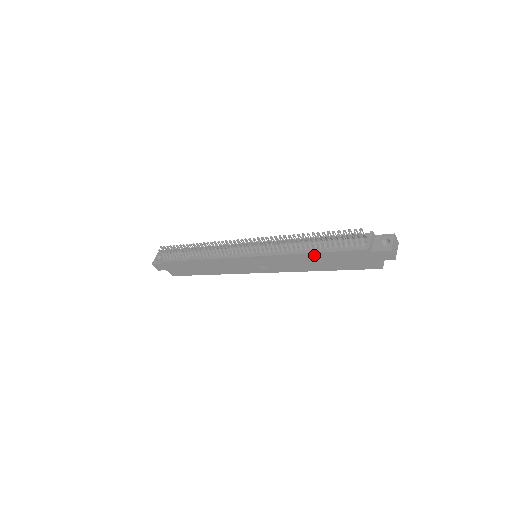
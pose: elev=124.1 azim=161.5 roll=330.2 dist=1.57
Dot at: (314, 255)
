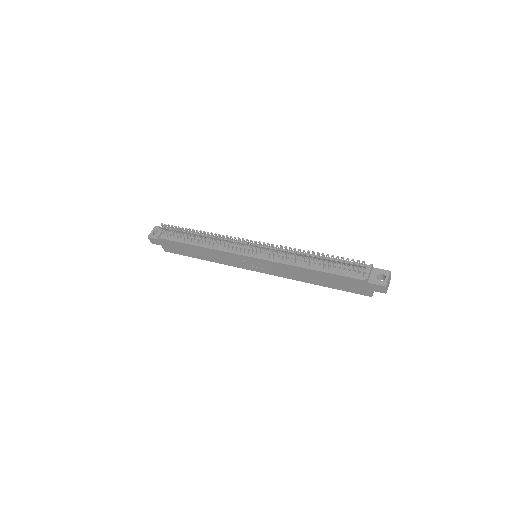
Dot at: (314, 272)
